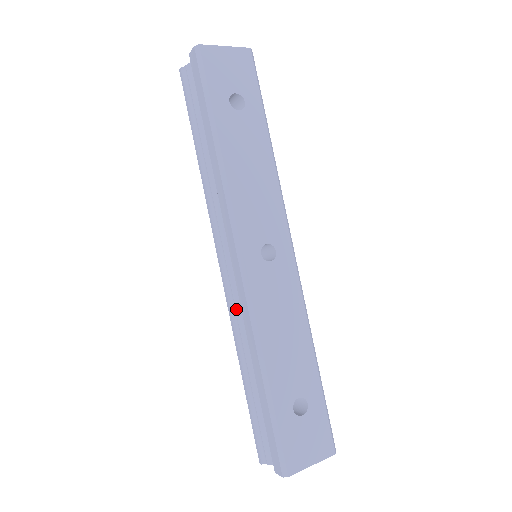
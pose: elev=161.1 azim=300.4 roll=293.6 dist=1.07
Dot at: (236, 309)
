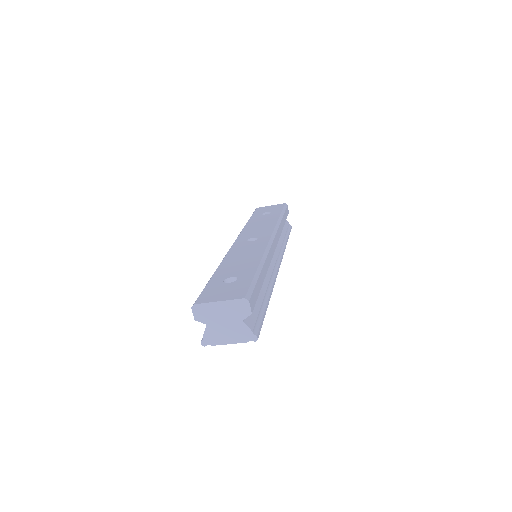
Dot at: occluded
